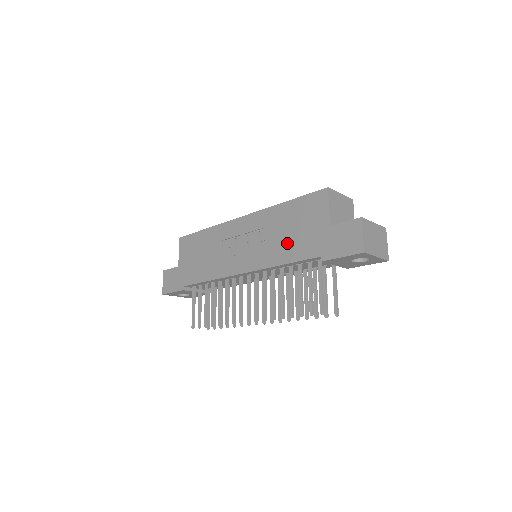
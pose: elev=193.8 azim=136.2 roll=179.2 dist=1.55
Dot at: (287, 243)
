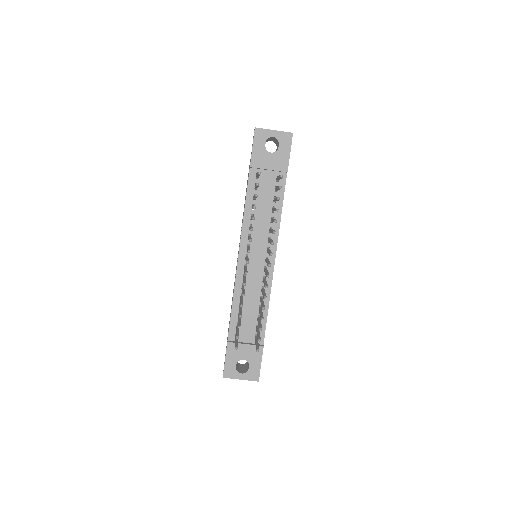
Dot at: occluded
